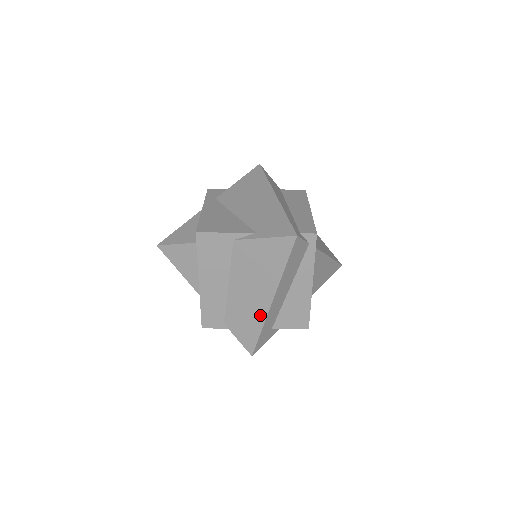
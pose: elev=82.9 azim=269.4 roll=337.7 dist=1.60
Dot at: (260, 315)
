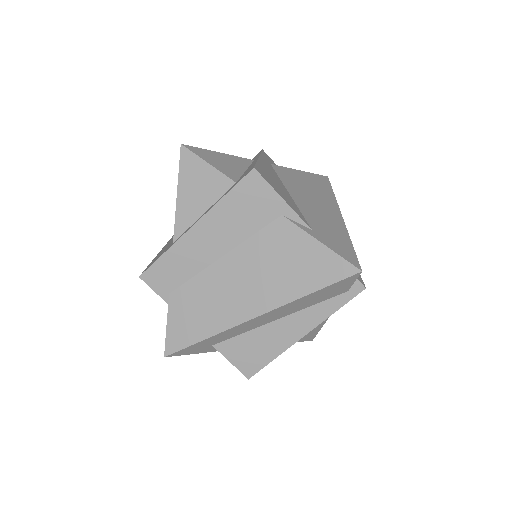
Dot at: (225, 320)
